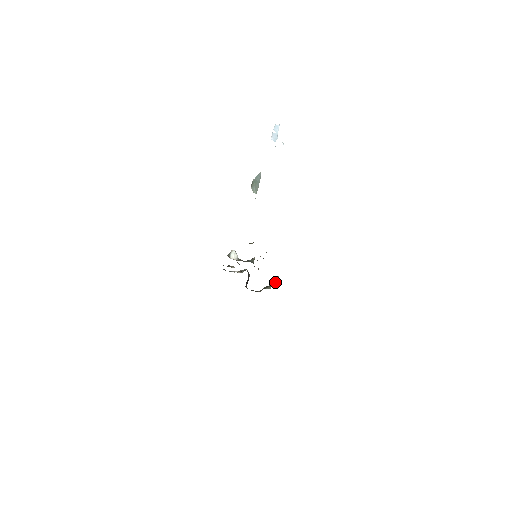
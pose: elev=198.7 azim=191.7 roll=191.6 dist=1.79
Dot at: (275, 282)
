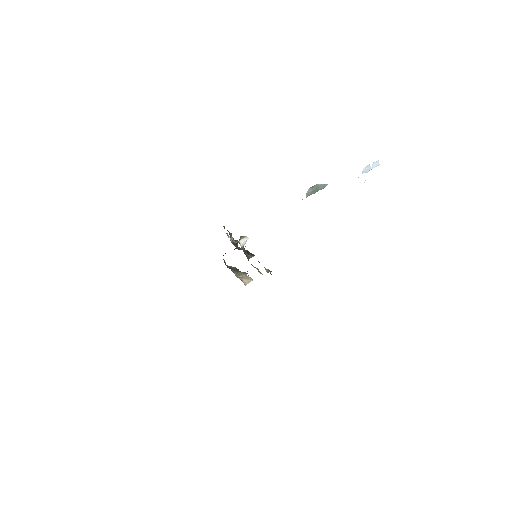
Dot at: (245, 281)
